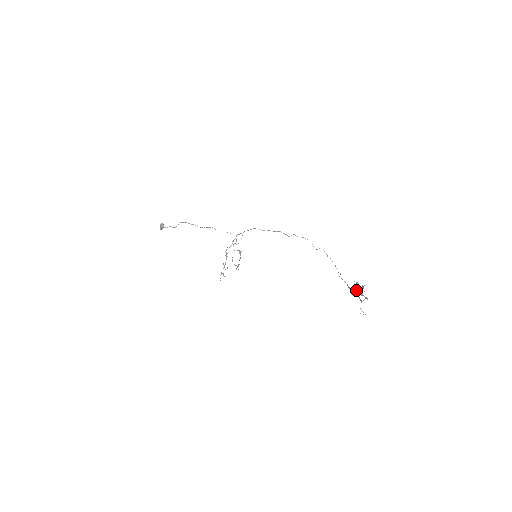
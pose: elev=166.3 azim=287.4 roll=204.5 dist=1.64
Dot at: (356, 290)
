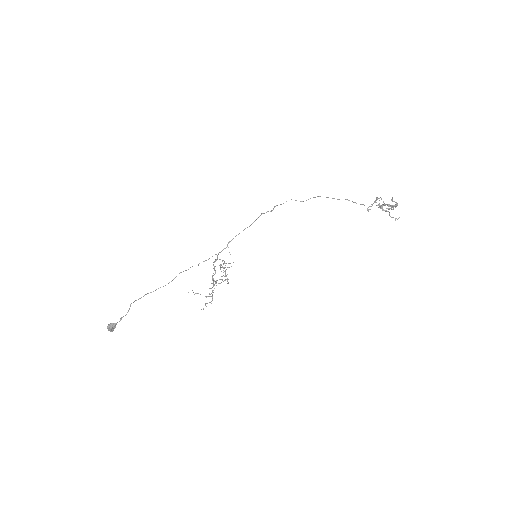
Dot at: (394, 206)
